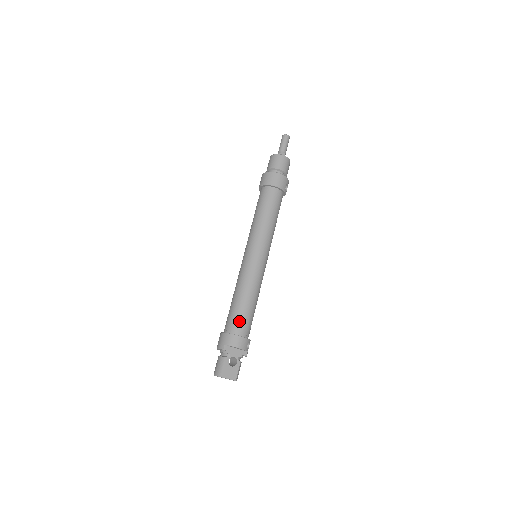
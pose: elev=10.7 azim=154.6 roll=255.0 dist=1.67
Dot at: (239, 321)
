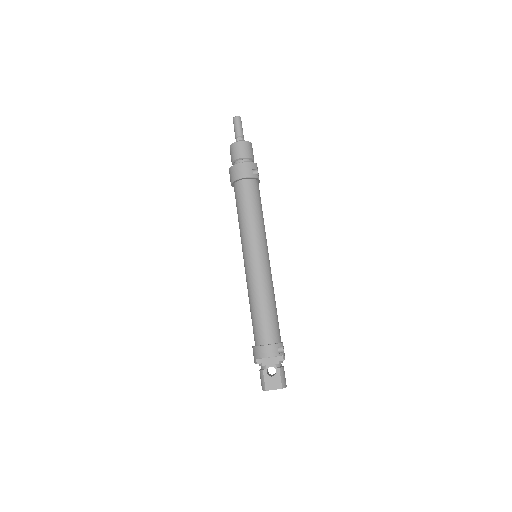
Dot at: (260, 330)
